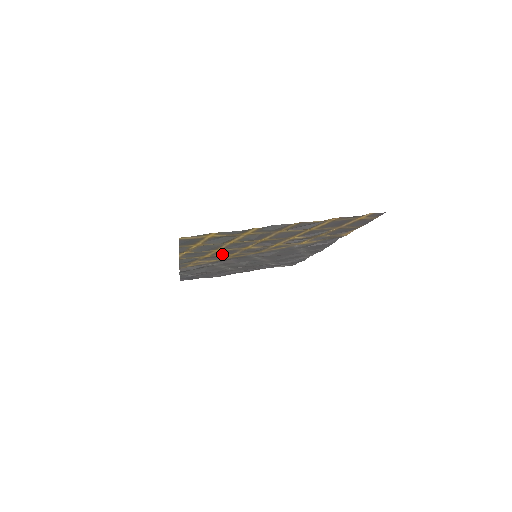
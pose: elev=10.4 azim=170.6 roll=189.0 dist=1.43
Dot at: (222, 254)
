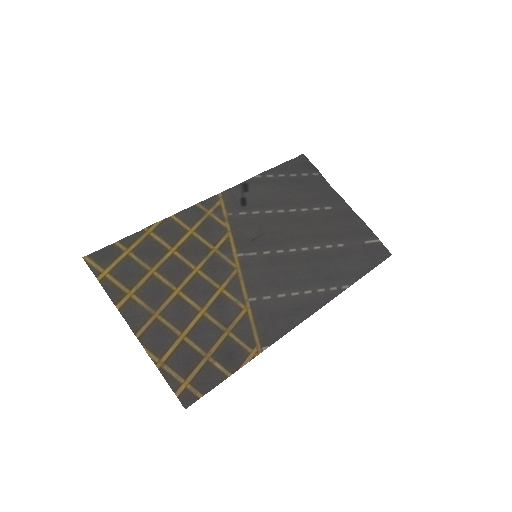
Dot at: (201, 243)
